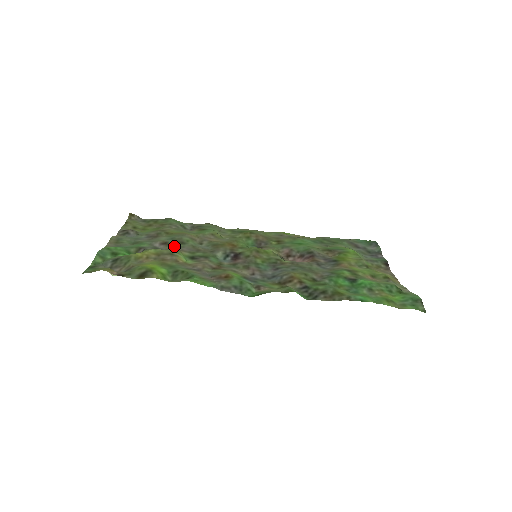
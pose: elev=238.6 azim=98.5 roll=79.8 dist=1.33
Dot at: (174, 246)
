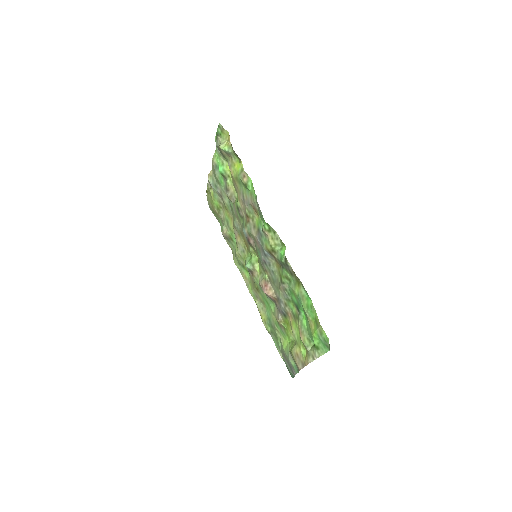
Dot at: (232, 202)
